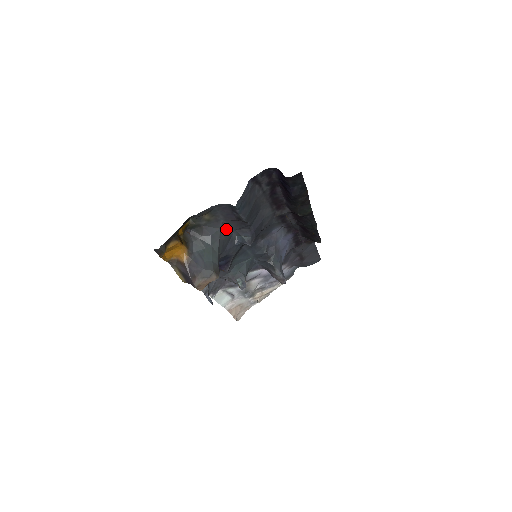
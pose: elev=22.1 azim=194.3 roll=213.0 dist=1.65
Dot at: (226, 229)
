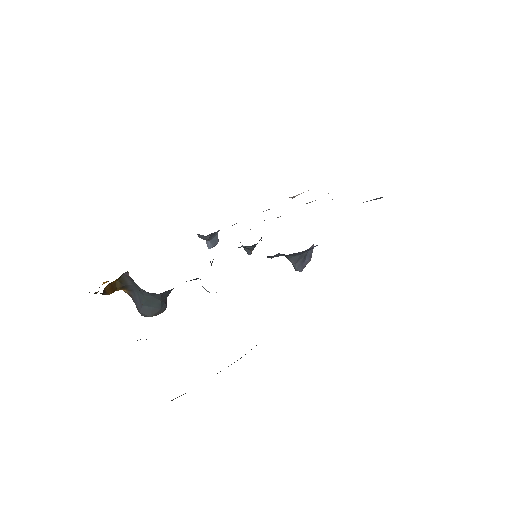
Dot at: (171, 289)
